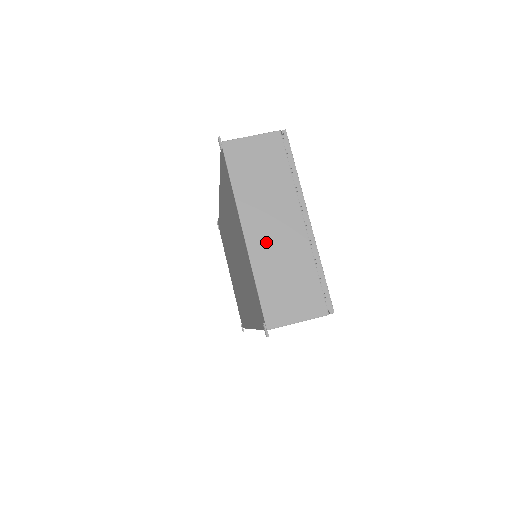
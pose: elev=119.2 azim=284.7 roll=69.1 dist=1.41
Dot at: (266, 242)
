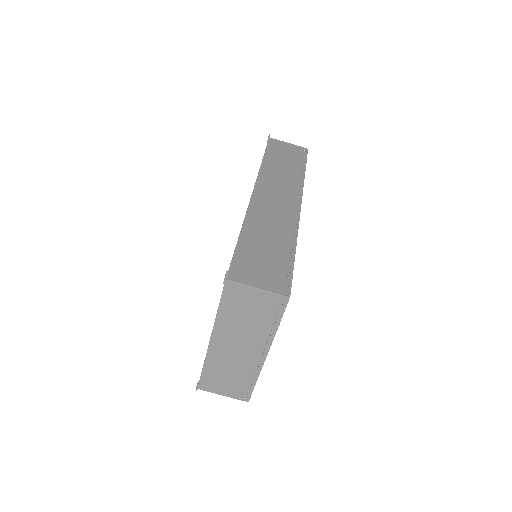
Dot at: (224, 353)
